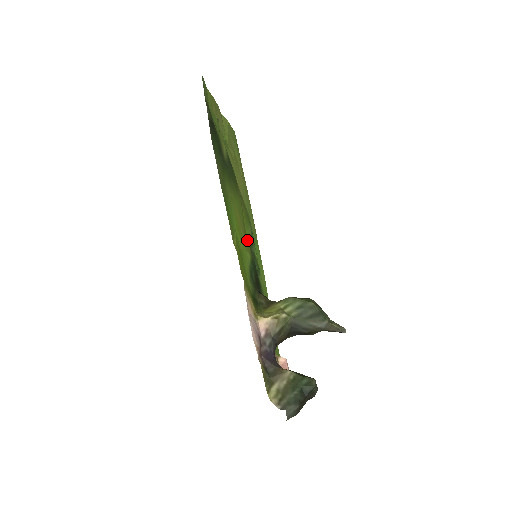
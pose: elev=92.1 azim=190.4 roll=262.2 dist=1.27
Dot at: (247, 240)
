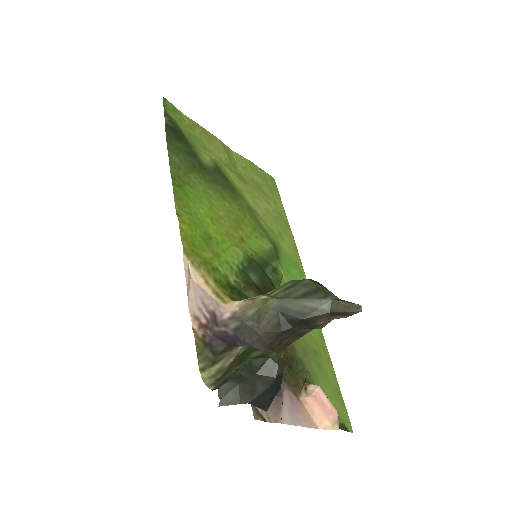
Dot at: (251, 246)
